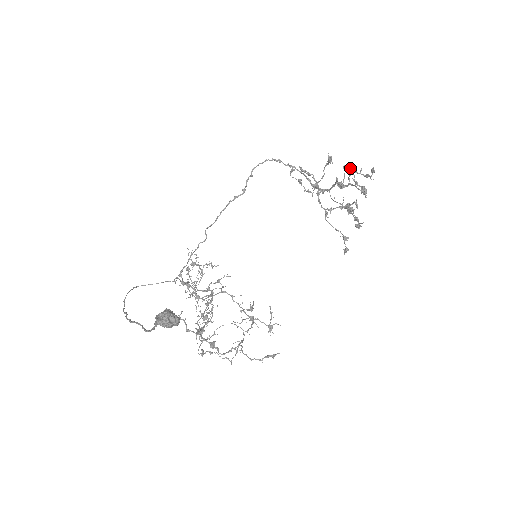
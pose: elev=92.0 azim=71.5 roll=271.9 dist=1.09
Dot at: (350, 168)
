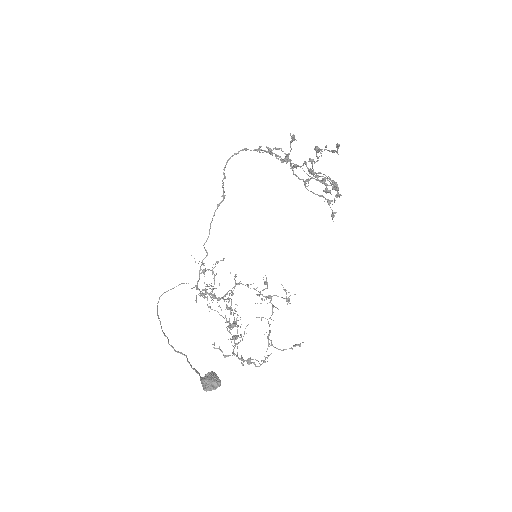
Dot at: (315, 148)
